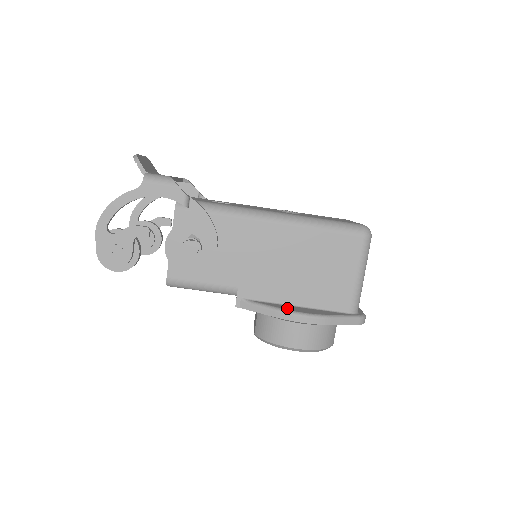
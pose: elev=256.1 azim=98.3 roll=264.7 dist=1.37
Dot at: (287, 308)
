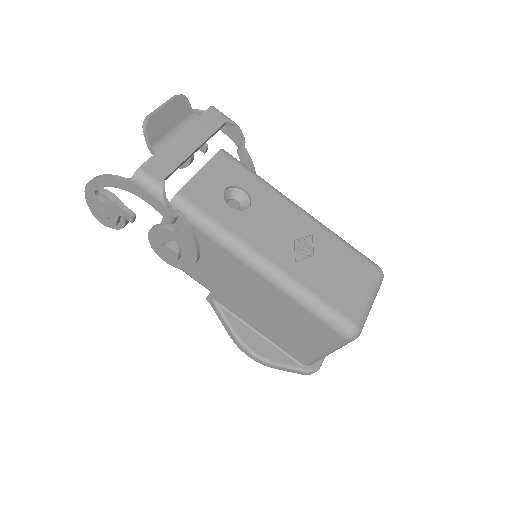
Dot at: (243, 335)
